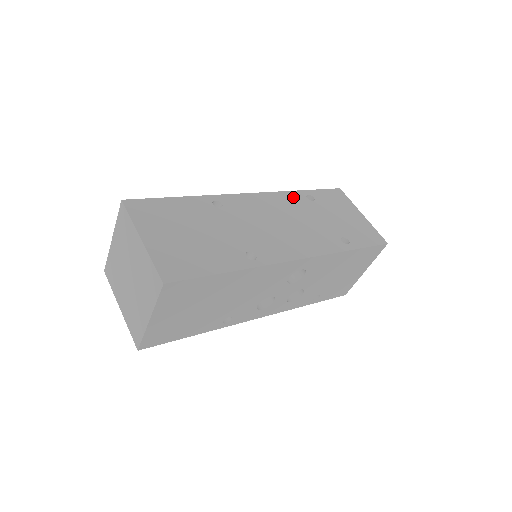
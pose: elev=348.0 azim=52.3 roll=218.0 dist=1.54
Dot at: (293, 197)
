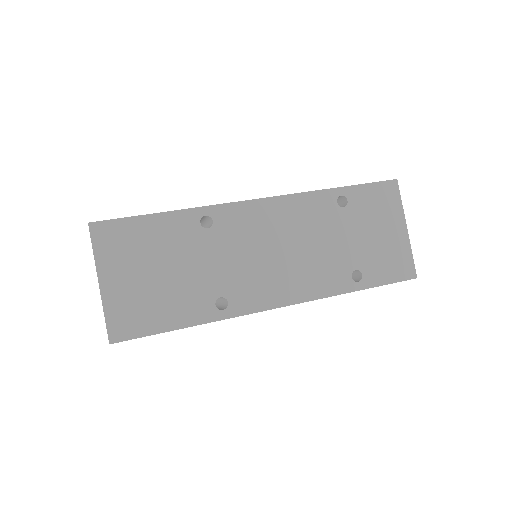
Dot at: (317, 202)
